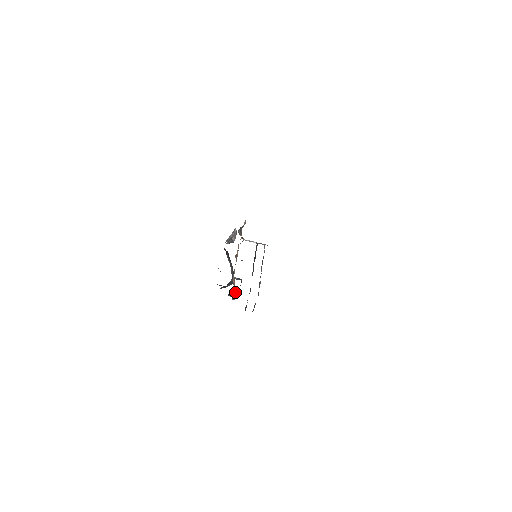
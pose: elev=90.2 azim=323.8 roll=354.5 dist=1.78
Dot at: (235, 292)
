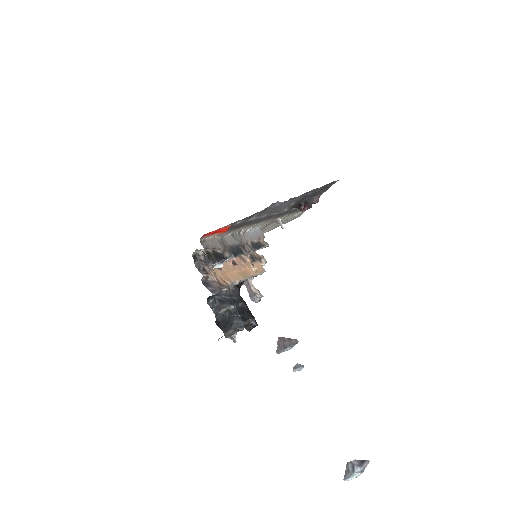
Dot at: (218, 289)
